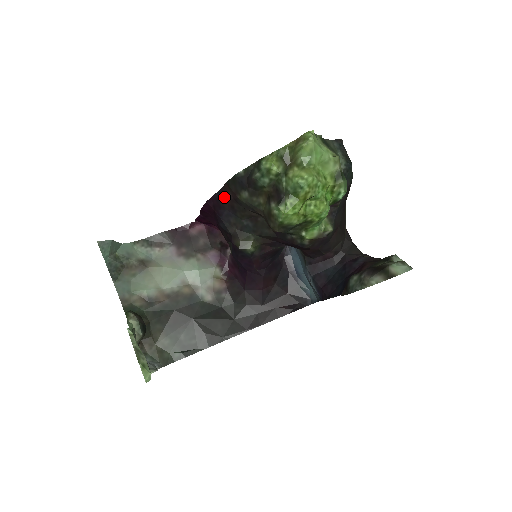
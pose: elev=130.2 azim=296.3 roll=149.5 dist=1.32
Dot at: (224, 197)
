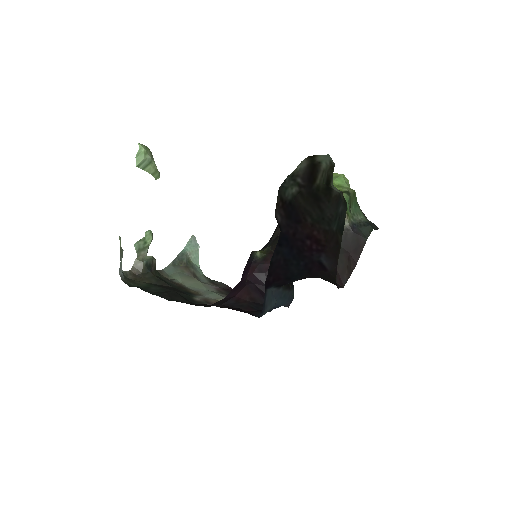
Dot at: occluded
